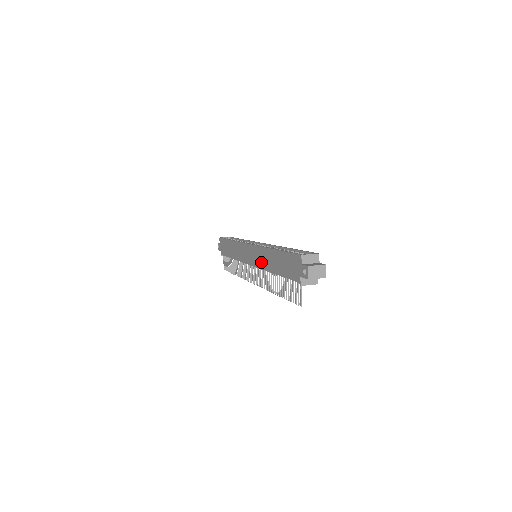
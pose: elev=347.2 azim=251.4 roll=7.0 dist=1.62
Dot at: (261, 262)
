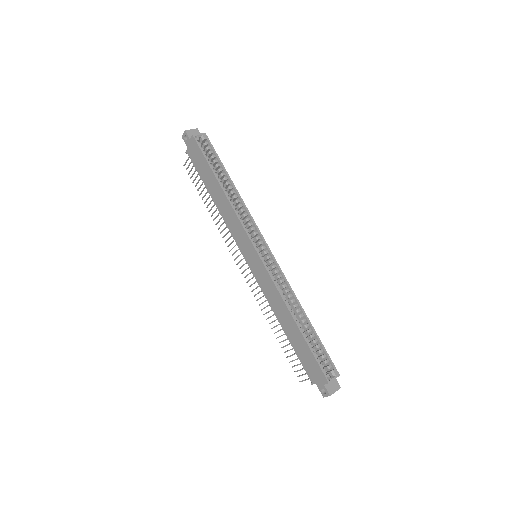
Dot at: (268, 293)
